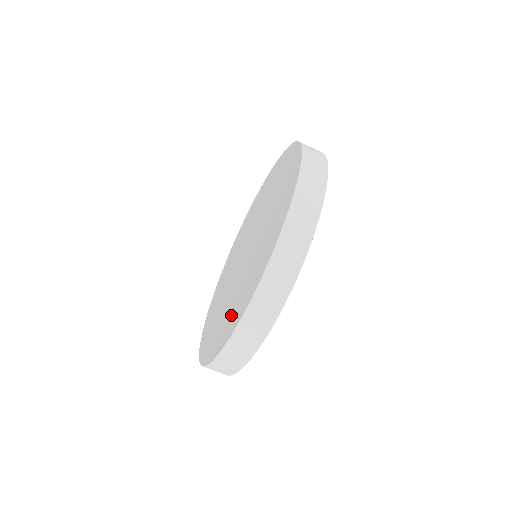
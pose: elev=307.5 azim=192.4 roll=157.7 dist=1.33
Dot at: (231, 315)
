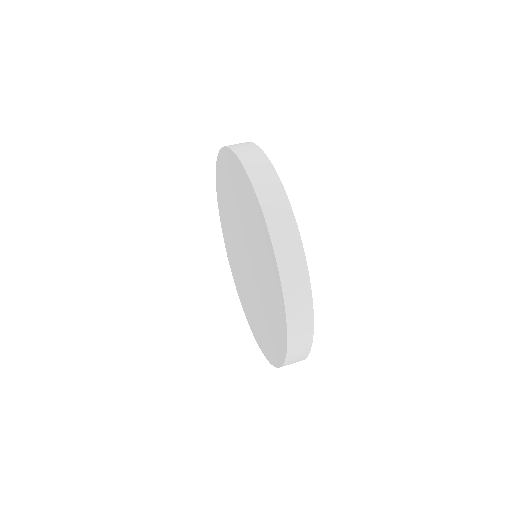
Dot at: (270, 279)
